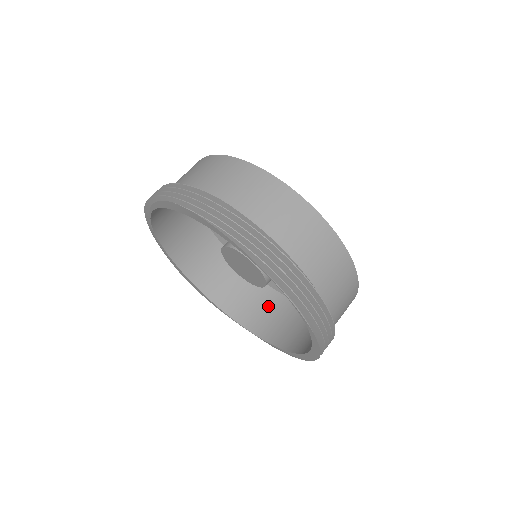
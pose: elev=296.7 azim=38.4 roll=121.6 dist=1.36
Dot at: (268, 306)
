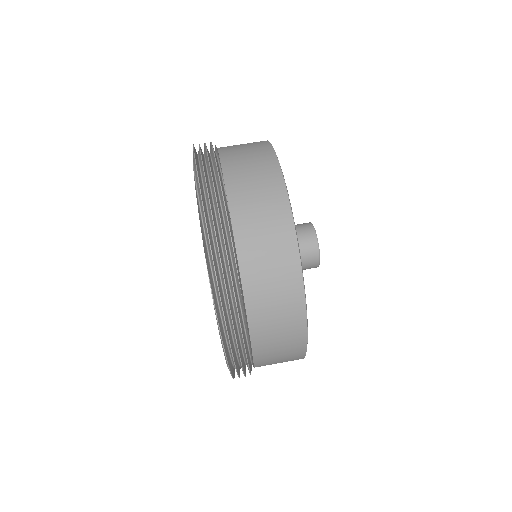
Dot at: occluded
